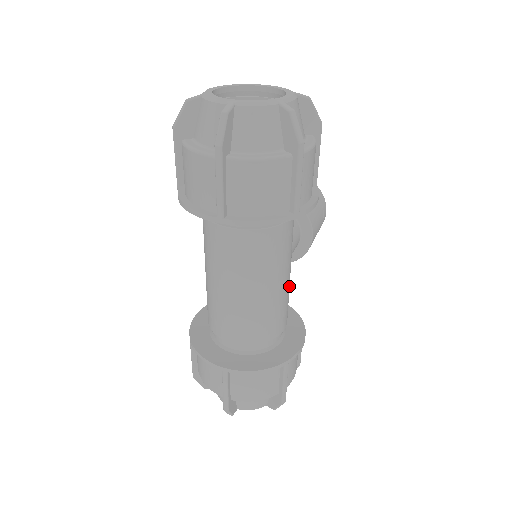
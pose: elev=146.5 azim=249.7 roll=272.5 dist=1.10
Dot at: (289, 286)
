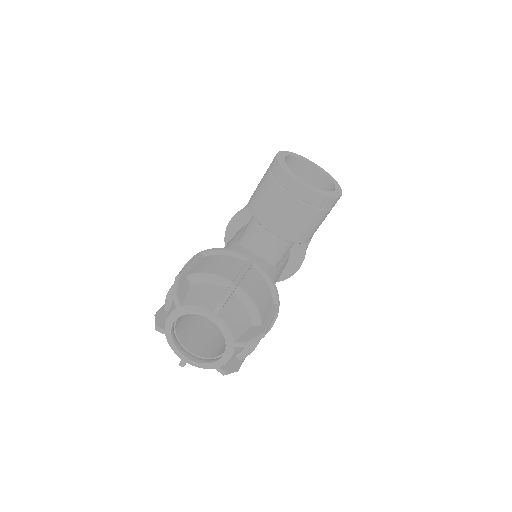
Dot at: occluded
